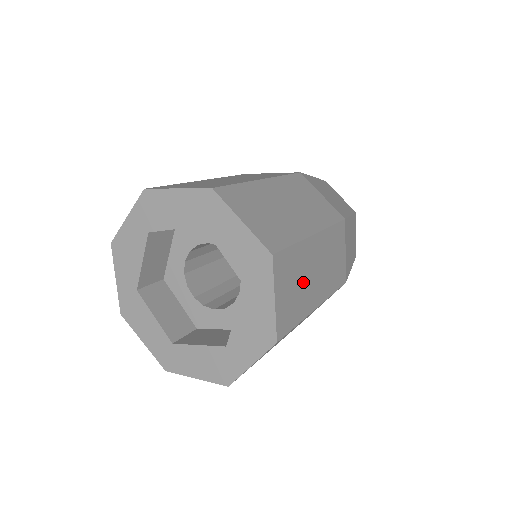
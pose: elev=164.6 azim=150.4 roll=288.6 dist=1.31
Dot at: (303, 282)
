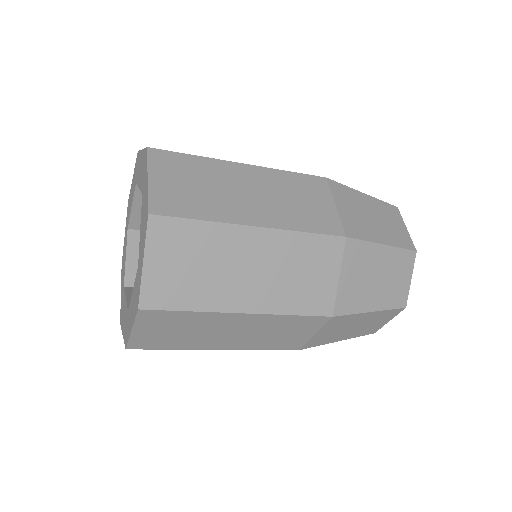
Dot at: (216, 190)
